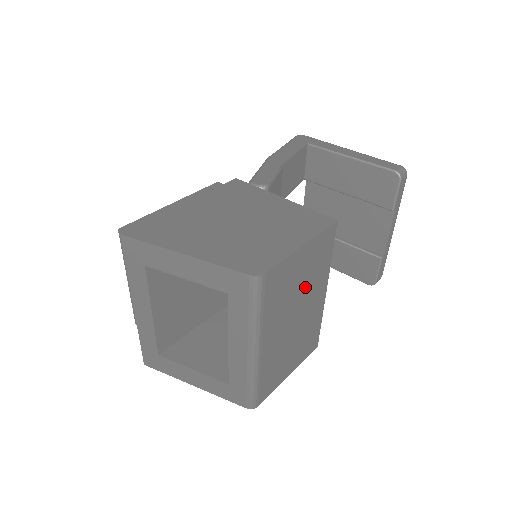
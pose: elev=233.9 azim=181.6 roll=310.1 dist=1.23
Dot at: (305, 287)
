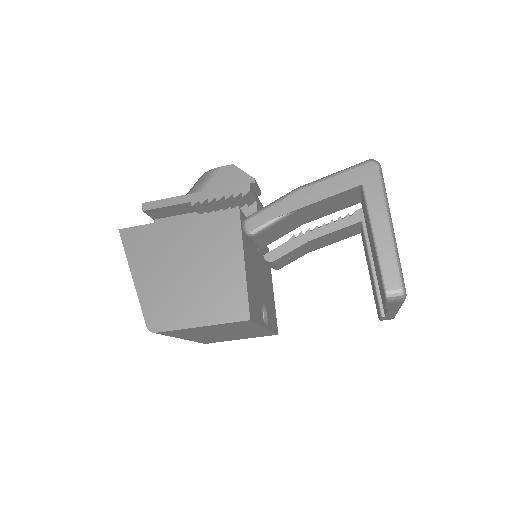
Dot at: (225, 330)
